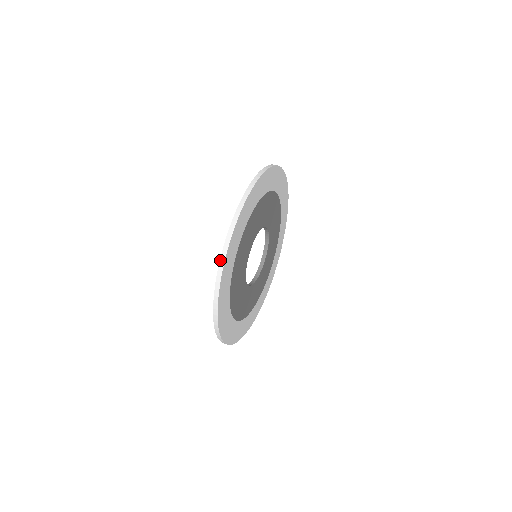
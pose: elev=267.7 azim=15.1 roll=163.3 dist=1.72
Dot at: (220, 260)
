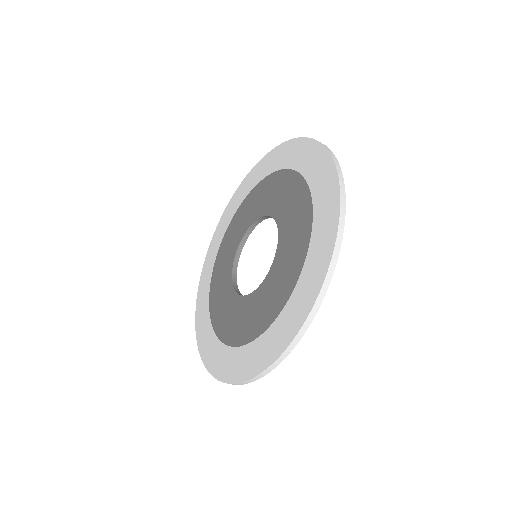
Dot at: (333, 159)
